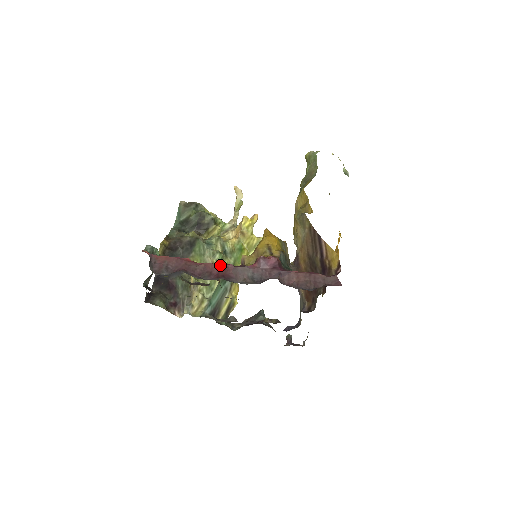
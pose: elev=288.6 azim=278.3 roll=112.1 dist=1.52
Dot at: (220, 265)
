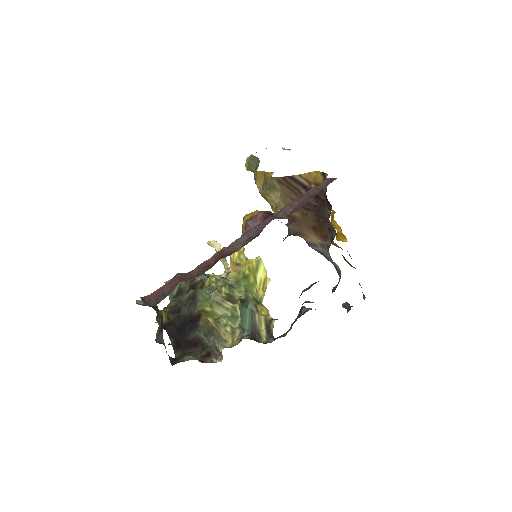
Dot at: (213, 255)
